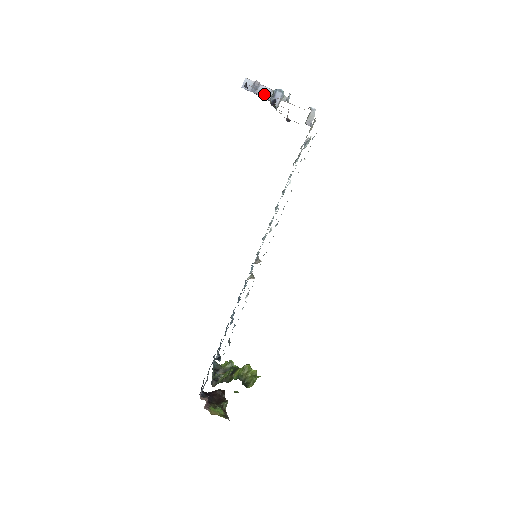
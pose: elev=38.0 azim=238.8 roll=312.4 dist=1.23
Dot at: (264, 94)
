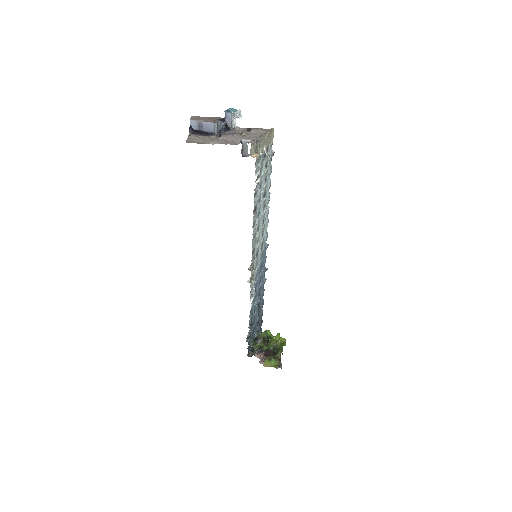
Dot at: (209, 129)
